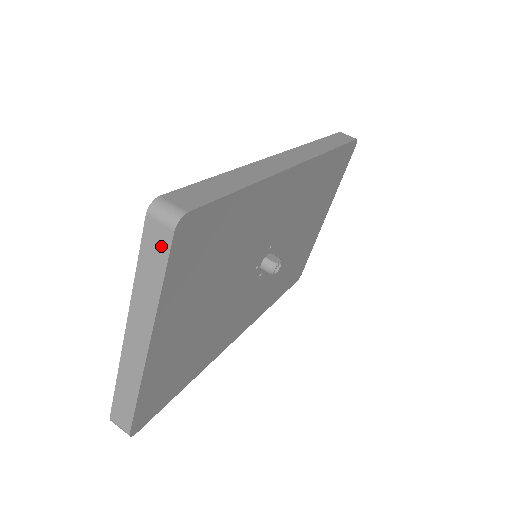
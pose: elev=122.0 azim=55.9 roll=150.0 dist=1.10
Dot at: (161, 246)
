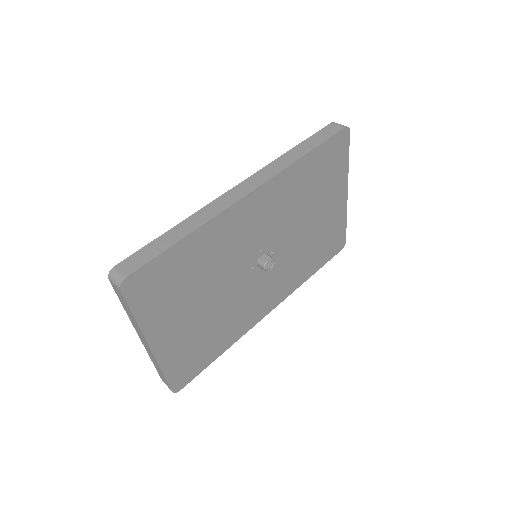
Dot at: (122, 297)
